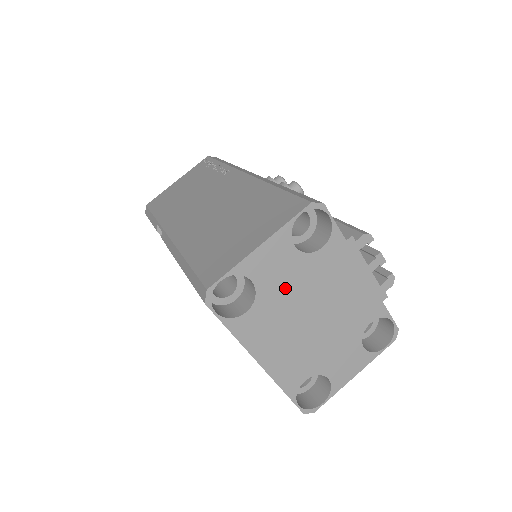
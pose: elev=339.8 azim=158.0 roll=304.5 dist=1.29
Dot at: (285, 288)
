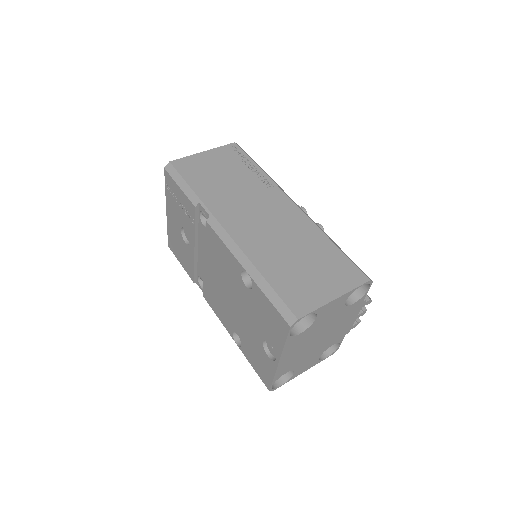
Dot at: (323, 323)
